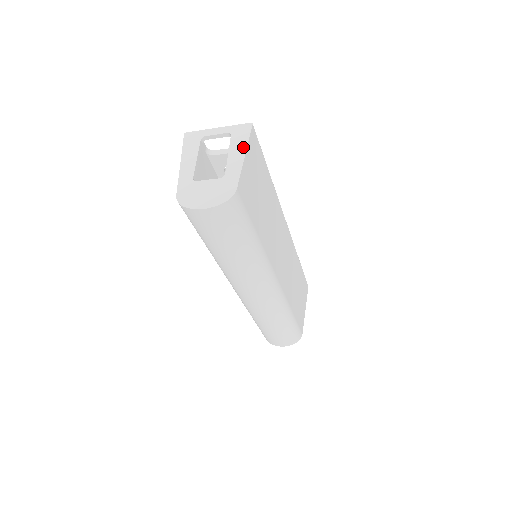
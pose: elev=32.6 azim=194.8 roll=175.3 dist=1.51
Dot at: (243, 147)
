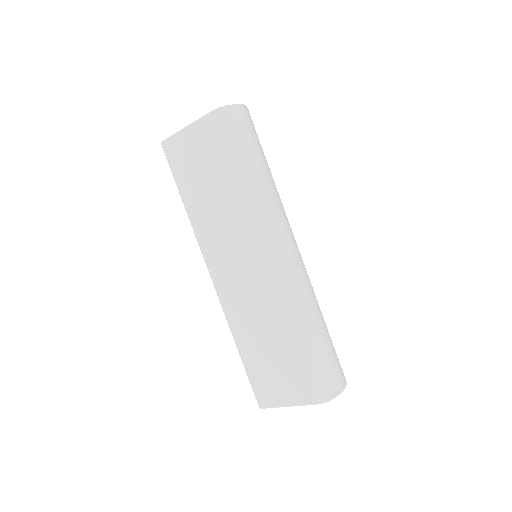
Dot at: occluded
